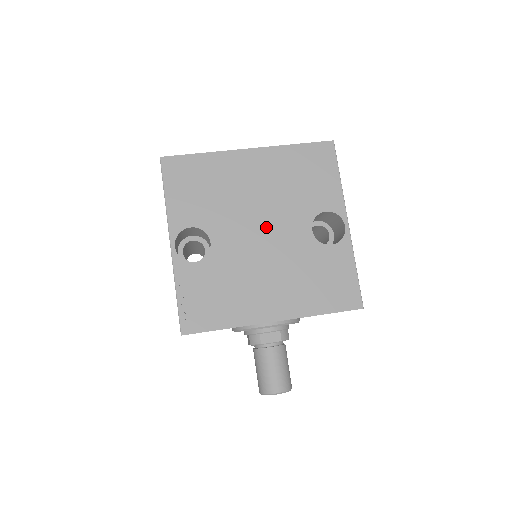
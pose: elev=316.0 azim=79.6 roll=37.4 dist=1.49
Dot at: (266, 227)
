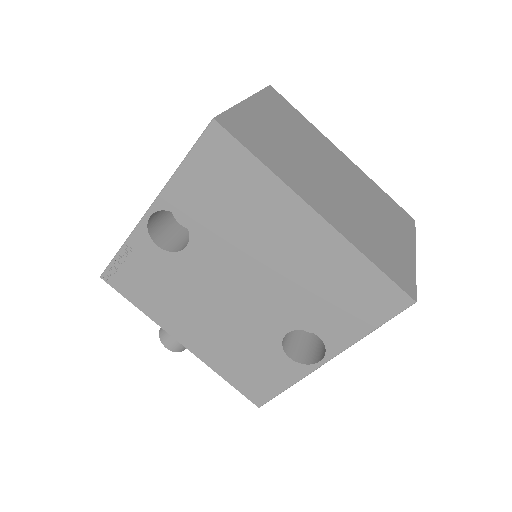
Dot at: (249, 289)
